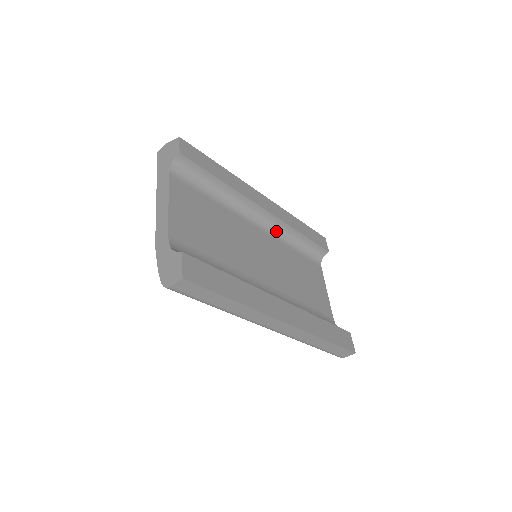
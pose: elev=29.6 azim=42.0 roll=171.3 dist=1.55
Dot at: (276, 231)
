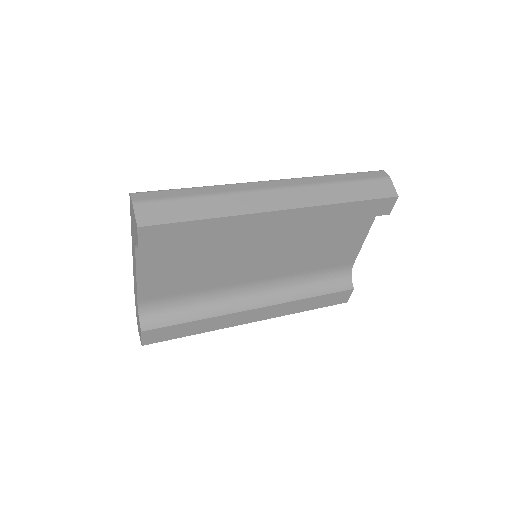
Dot at: occluded
